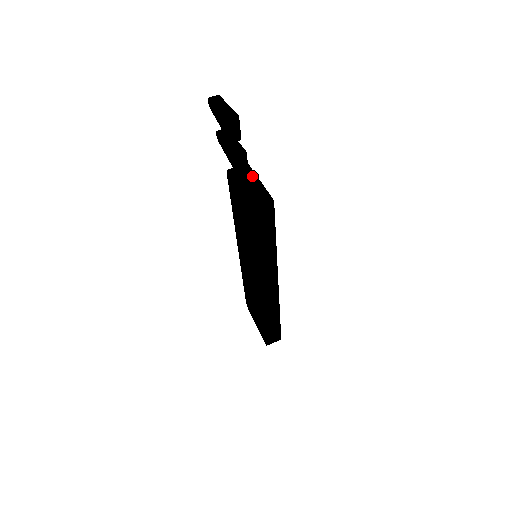
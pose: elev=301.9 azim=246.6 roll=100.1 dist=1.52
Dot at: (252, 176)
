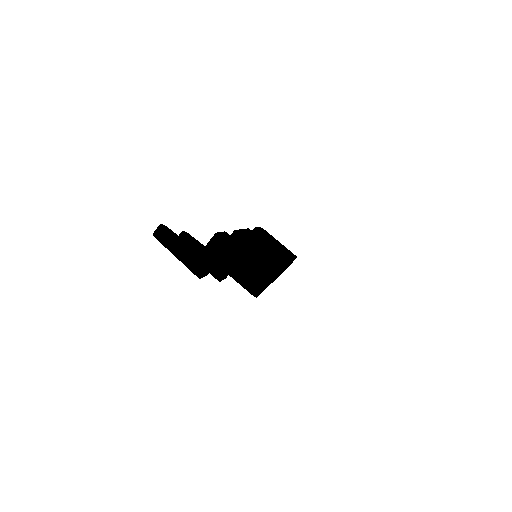
Dot at: (233, 256)
